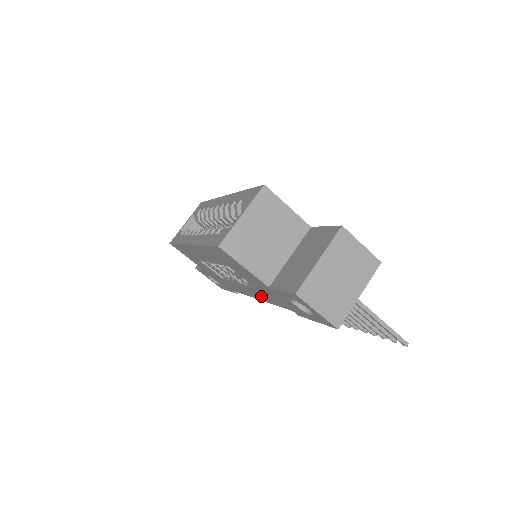
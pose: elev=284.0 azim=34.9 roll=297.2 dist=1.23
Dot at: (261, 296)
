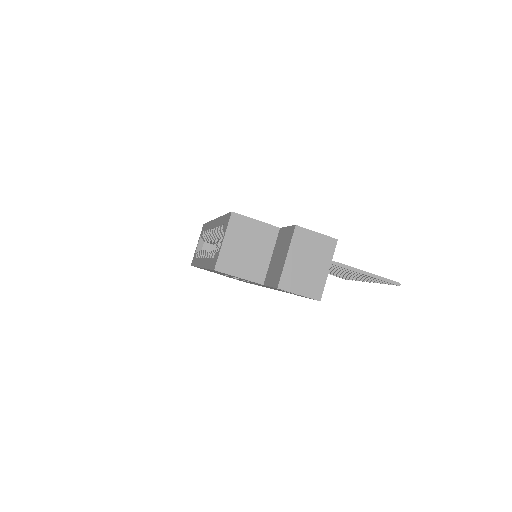
Dot at: (268, 287)
